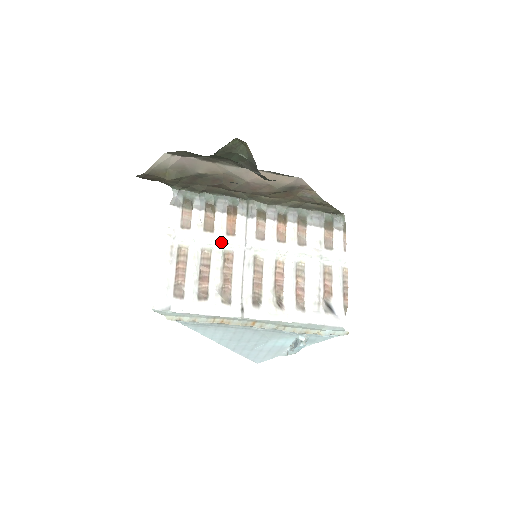
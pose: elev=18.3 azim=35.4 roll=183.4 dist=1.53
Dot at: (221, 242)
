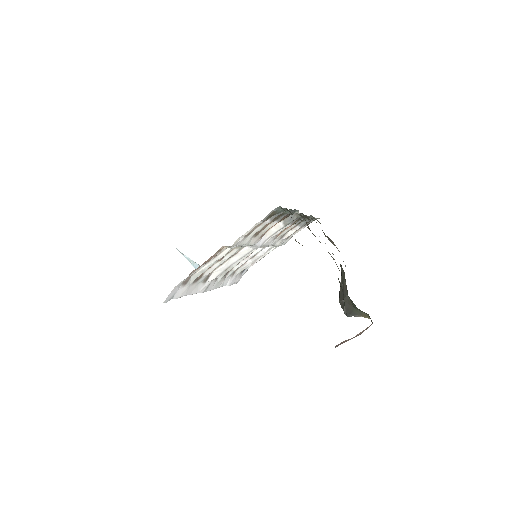
Dot at: occluded
